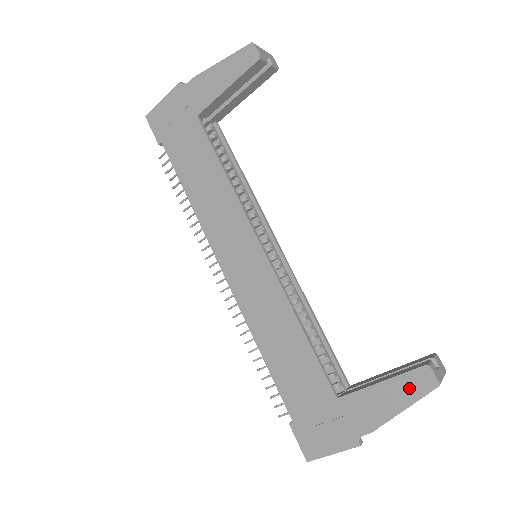
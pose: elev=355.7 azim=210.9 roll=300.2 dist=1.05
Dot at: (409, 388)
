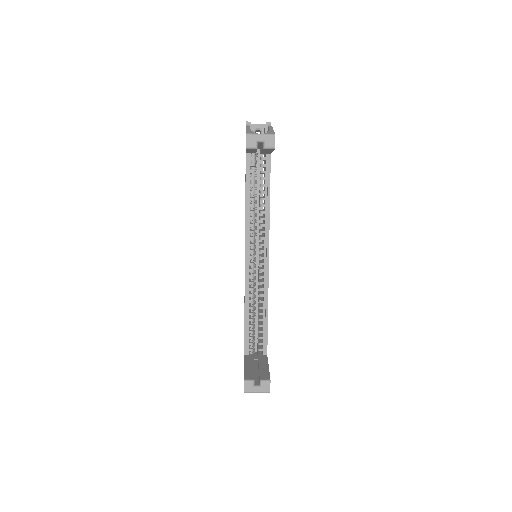
Dot at: occluded
